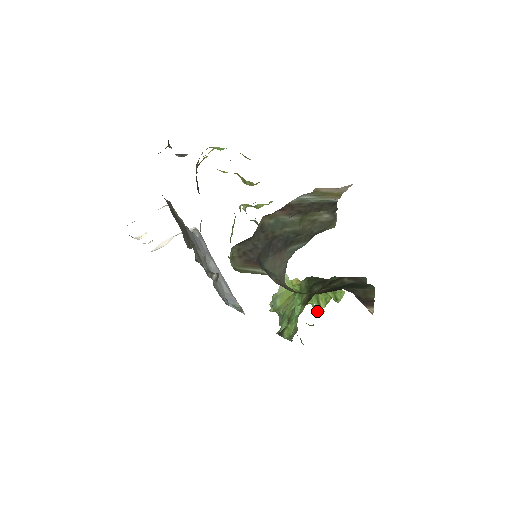
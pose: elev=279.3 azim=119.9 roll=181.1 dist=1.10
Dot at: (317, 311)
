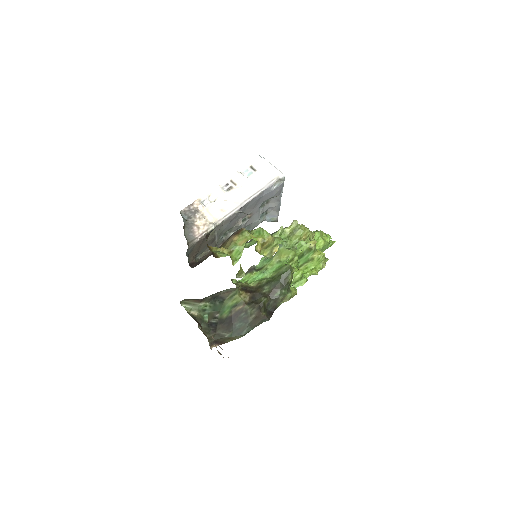
Dot at: (324, 248)
